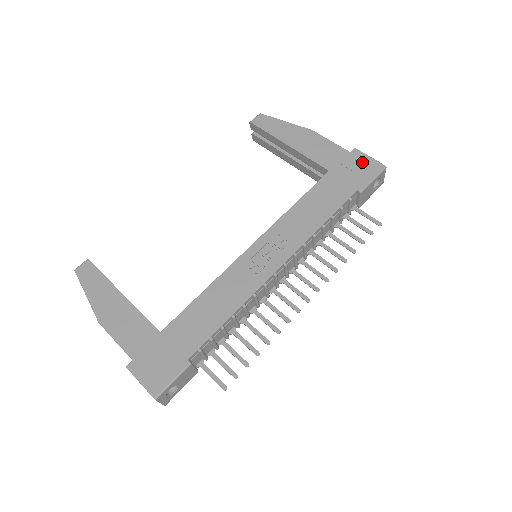
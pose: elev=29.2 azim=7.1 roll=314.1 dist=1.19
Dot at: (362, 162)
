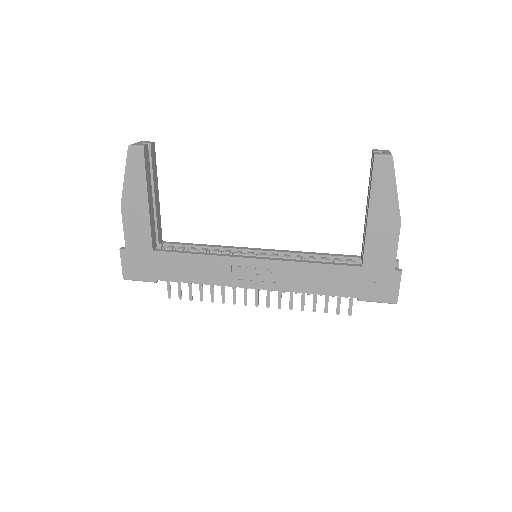
Dot at: (389, 286)
